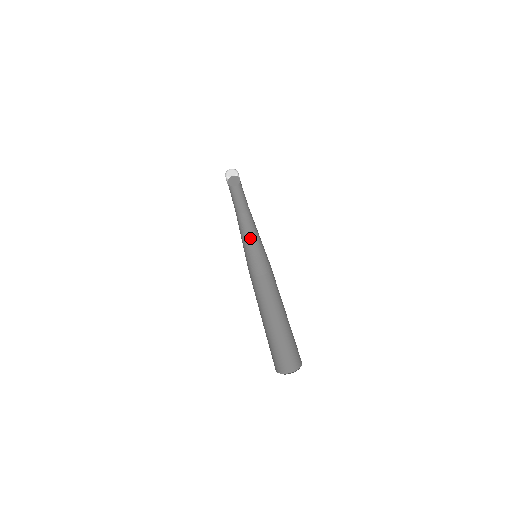
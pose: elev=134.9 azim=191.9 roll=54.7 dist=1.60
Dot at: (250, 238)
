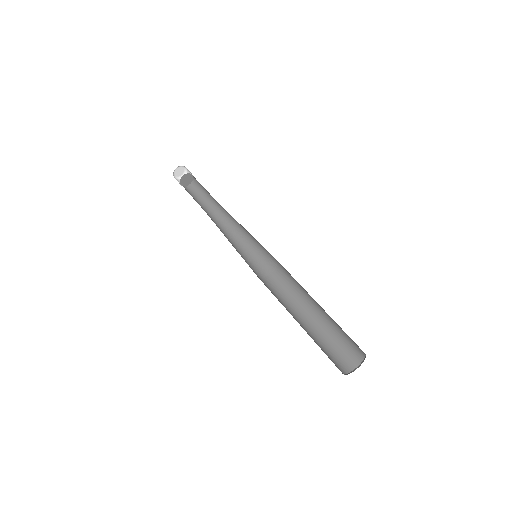
Dot at: (240, 234)
